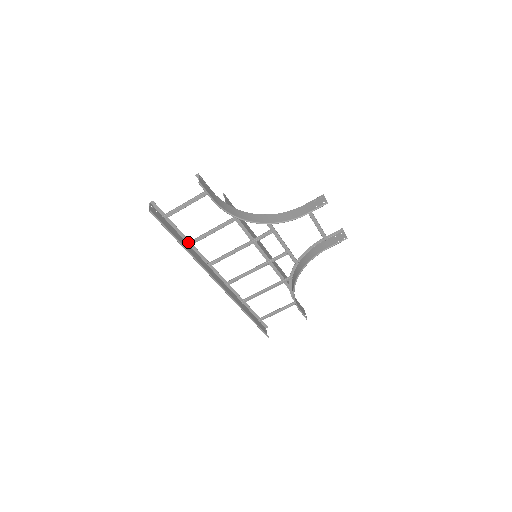
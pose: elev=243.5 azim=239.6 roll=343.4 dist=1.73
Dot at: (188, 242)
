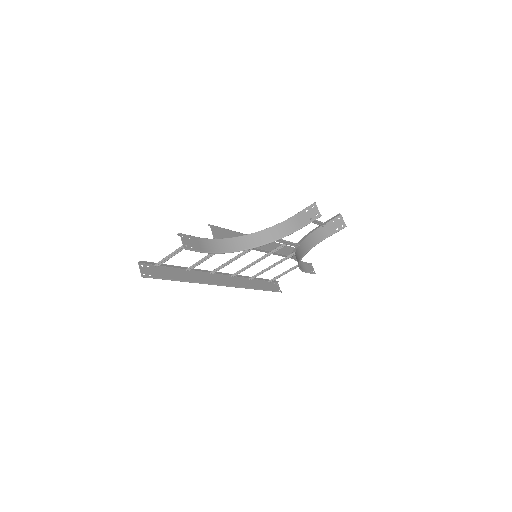
Dot at: (186, 269)
